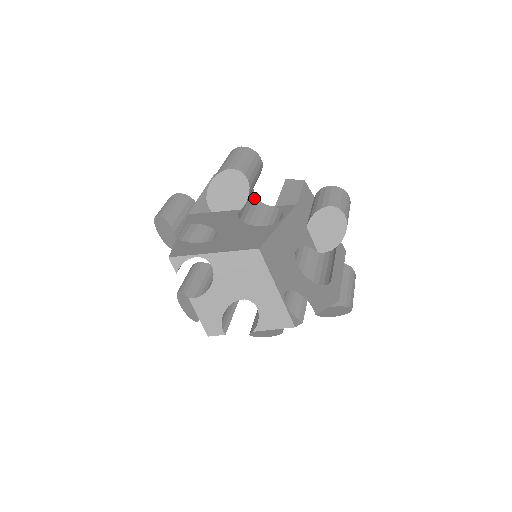
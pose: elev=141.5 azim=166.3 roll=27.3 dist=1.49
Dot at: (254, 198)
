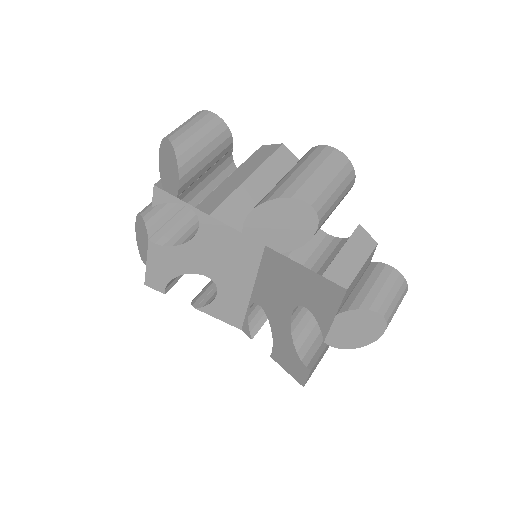
Dot at: occluded
